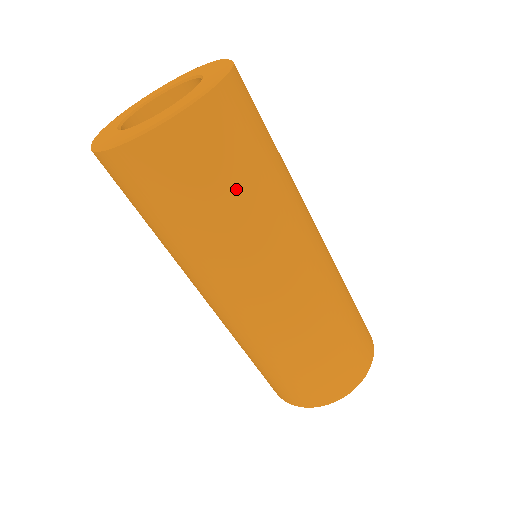
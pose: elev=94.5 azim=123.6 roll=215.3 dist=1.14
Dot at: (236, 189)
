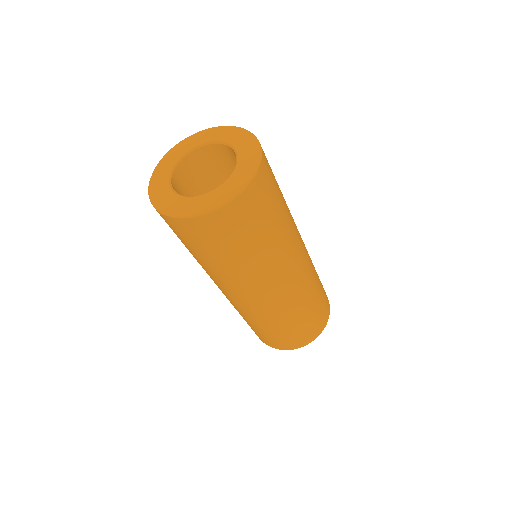
Dot at: (242, 249)
